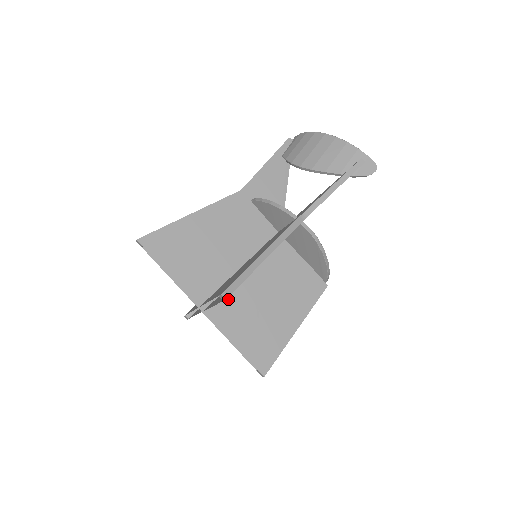
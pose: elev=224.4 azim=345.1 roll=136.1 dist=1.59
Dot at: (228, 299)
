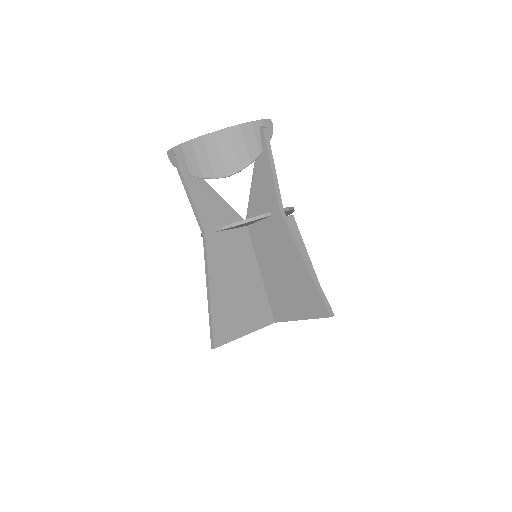
Dot at: occluded
